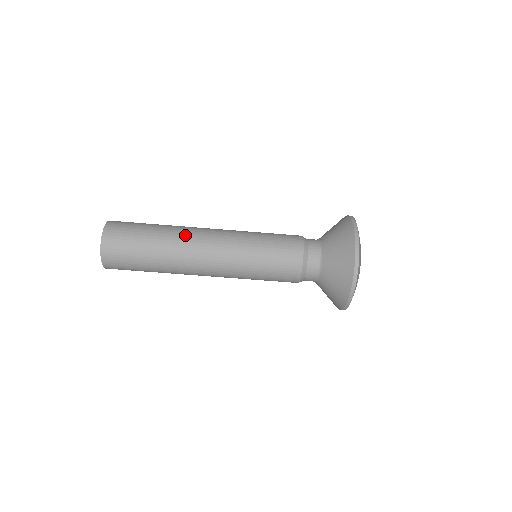
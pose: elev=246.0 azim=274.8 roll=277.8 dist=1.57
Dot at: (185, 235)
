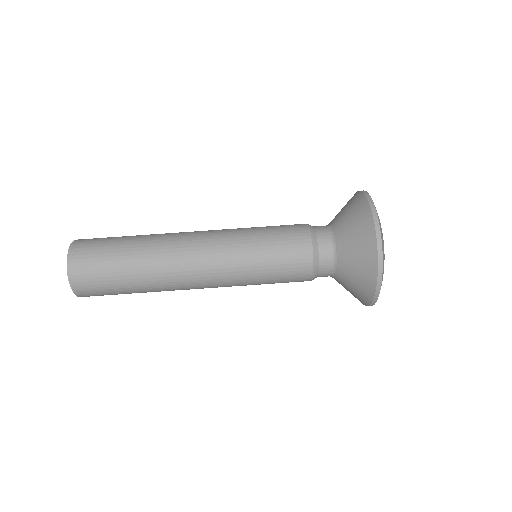
Dot at: occluded
